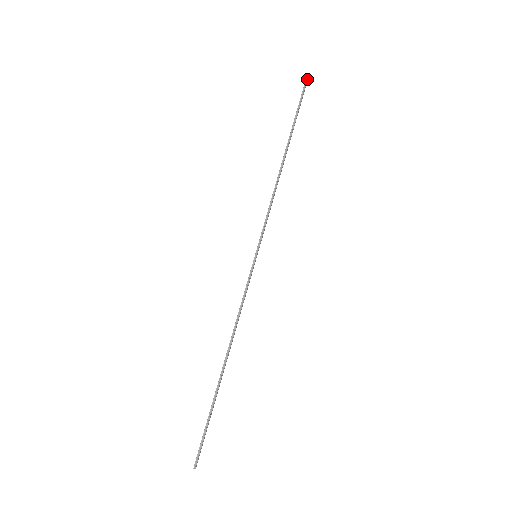
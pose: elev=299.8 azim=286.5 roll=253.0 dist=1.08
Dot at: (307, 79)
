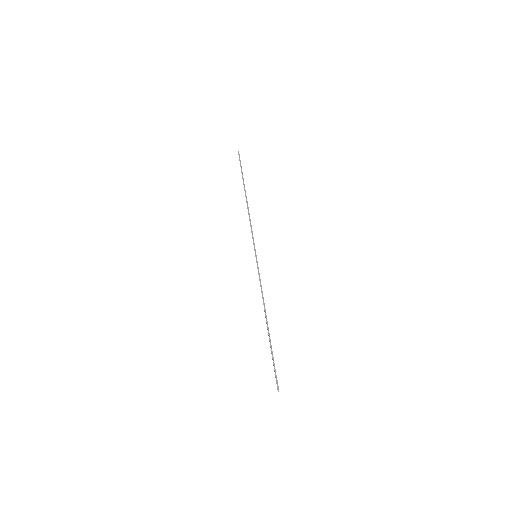
Dot at: occluded
